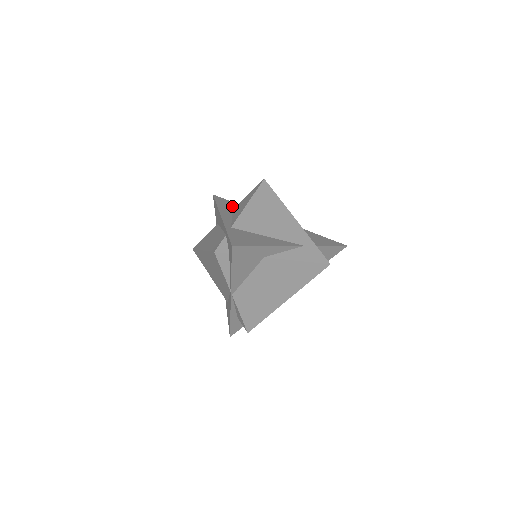
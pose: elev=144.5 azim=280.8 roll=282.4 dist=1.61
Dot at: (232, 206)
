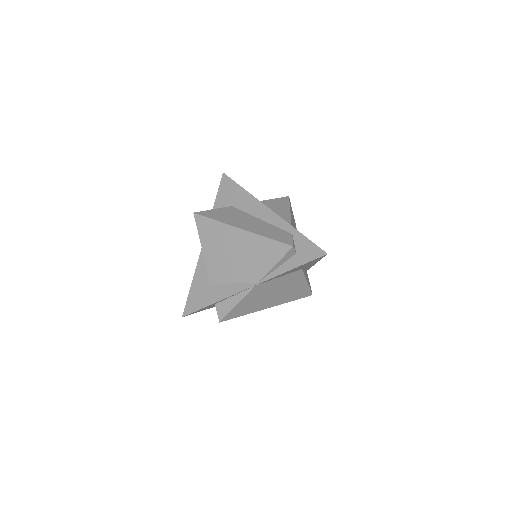
Dot at: occluded
